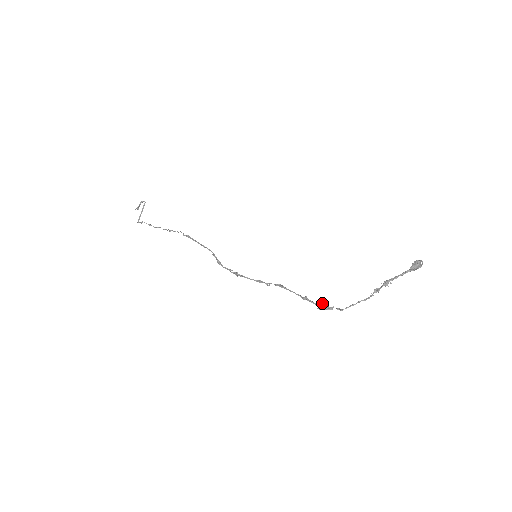
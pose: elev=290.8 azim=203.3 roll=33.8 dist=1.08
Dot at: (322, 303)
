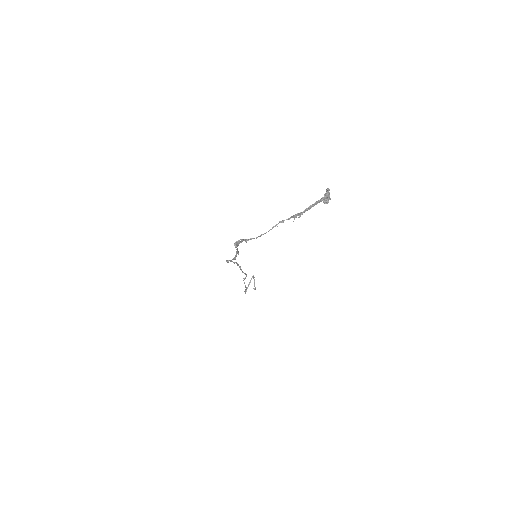
Dot at: (238, 240)
